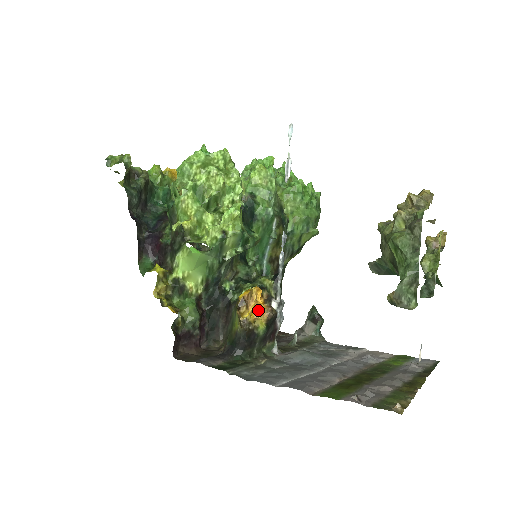
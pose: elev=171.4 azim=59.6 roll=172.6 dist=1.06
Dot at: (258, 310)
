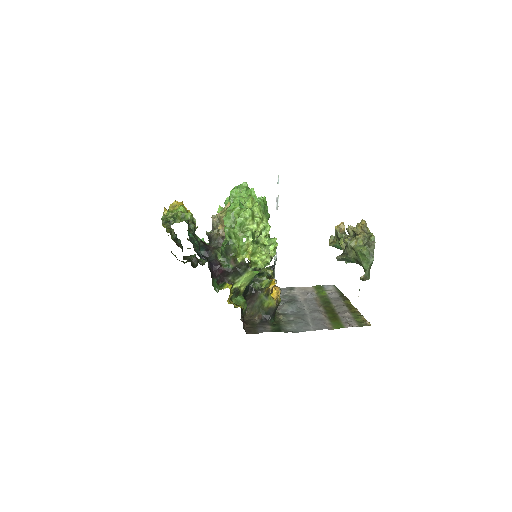
Dot at: occluded
